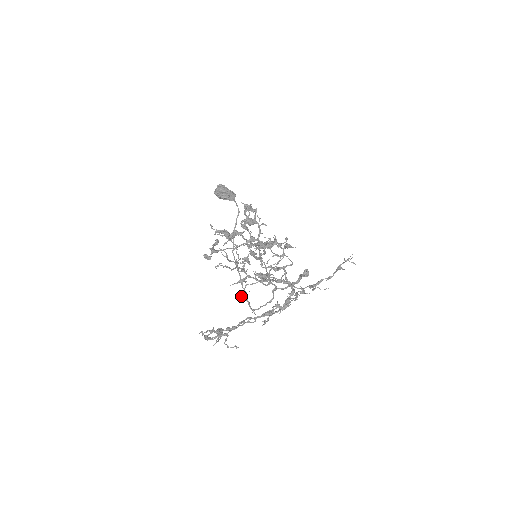
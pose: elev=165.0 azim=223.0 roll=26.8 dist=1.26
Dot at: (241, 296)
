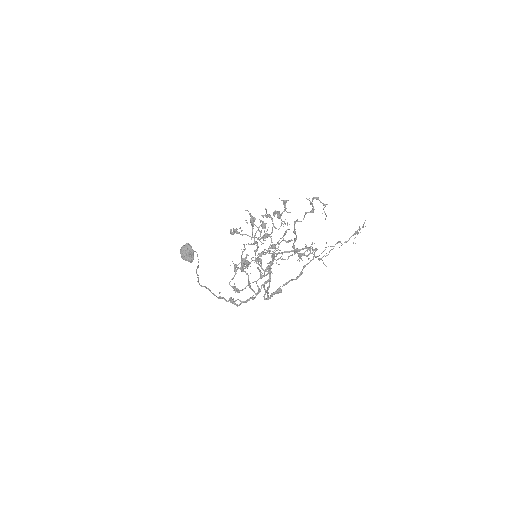
Dot at: occluded
